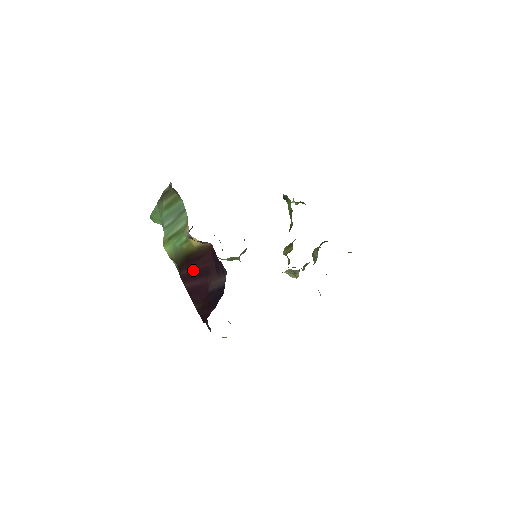
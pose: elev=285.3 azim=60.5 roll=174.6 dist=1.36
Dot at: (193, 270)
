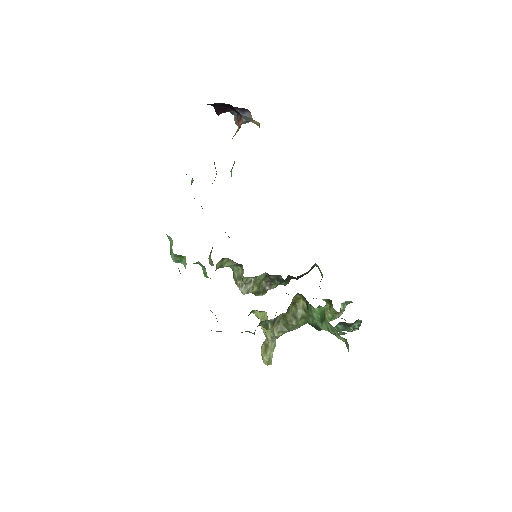
Dot at: occluded
